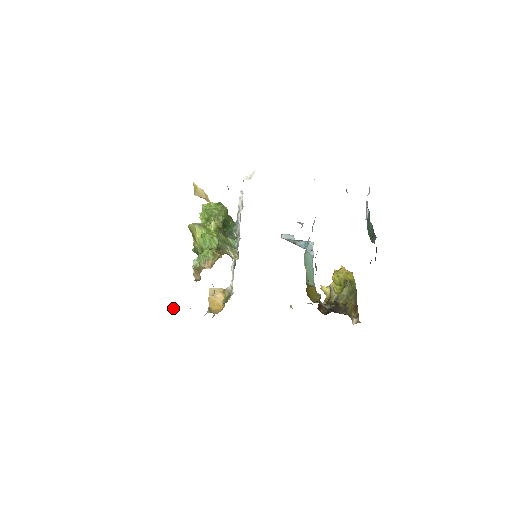
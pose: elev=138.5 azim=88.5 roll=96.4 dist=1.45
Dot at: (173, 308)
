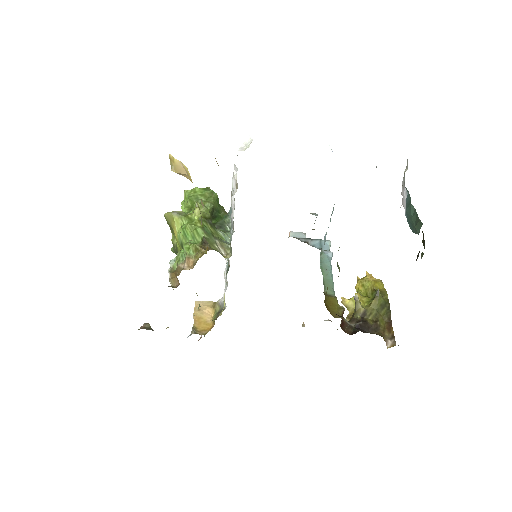
Dot at: (144, 327)
